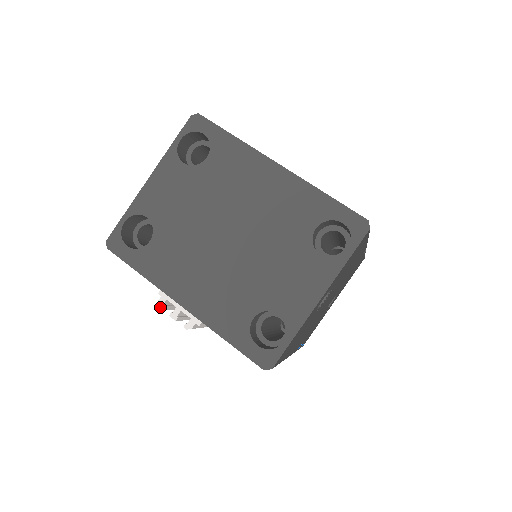
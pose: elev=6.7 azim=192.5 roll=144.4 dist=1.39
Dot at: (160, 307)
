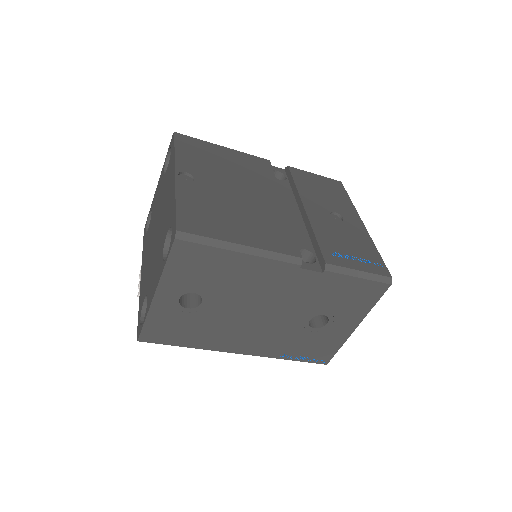
Dot at: (139, 277)
